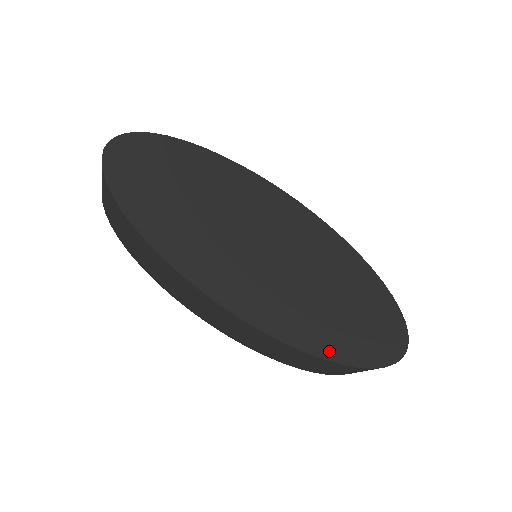
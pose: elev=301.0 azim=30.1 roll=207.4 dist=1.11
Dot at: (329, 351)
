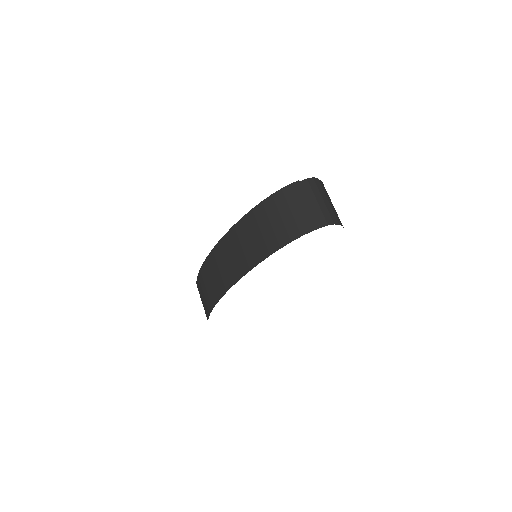
Dot at: occluded
